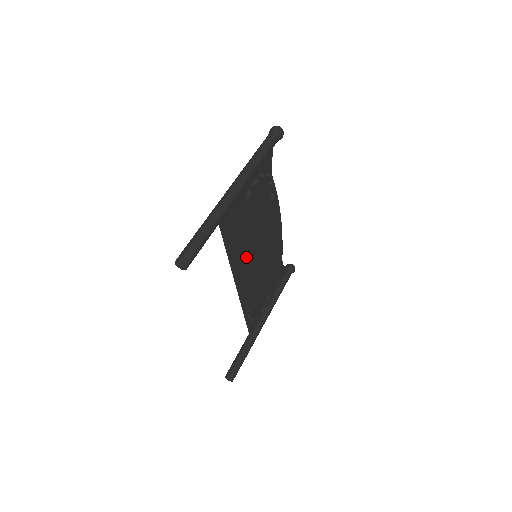
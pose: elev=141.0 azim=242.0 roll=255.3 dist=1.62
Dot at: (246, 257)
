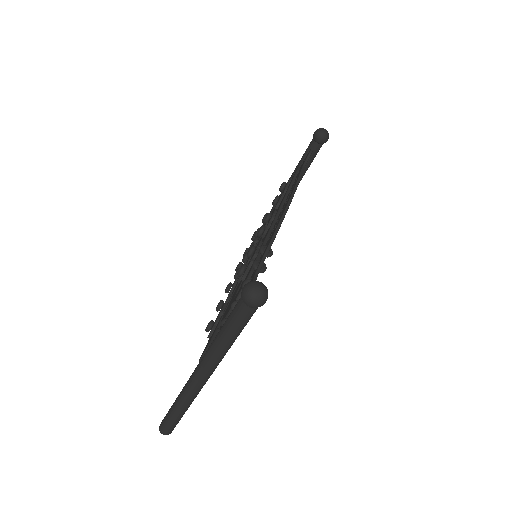
Dot at: occluded
